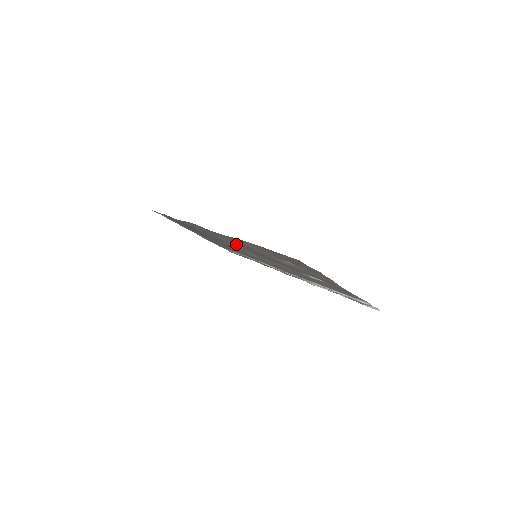
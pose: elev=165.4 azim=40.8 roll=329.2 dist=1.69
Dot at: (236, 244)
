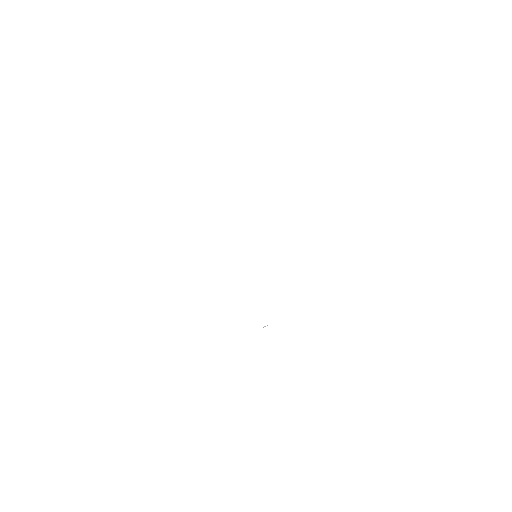
Dot at: occluded
